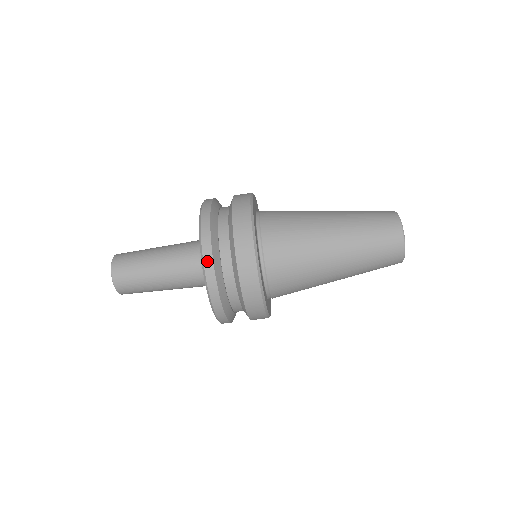
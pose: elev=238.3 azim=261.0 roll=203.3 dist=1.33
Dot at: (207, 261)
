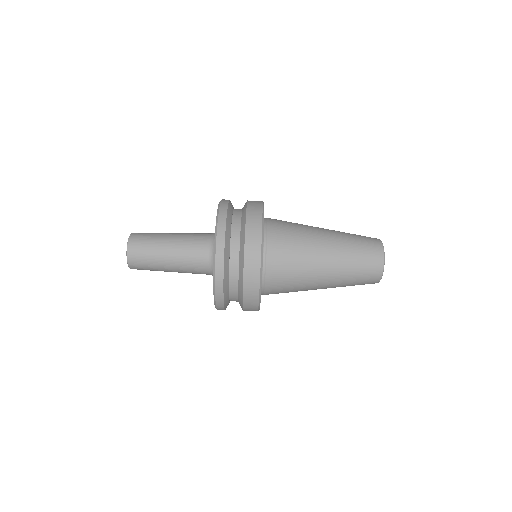
Dot at: (218, 266)
